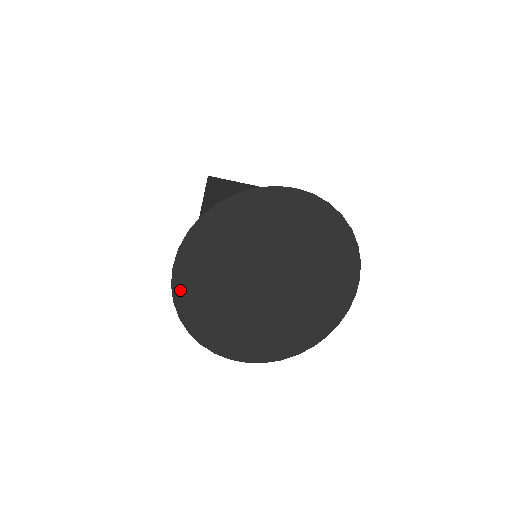
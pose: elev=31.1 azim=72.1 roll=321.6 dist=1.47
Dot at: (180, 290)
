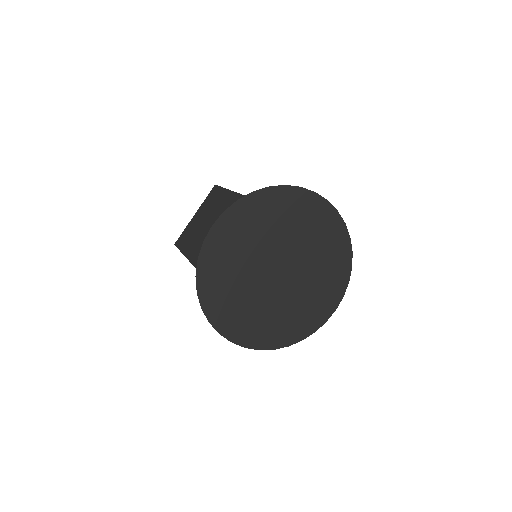
Dot at: (208, 249)
